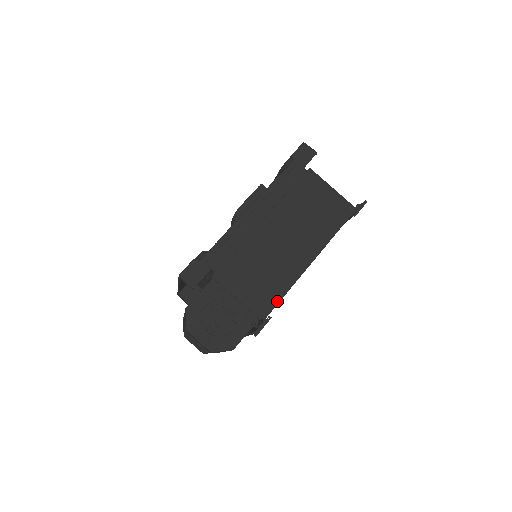
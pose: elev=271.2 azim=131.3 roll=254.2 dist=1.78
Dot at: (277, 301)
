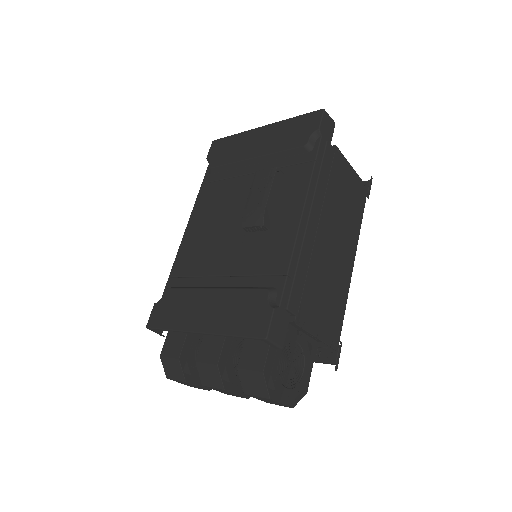
Dot at: (342, 322)
